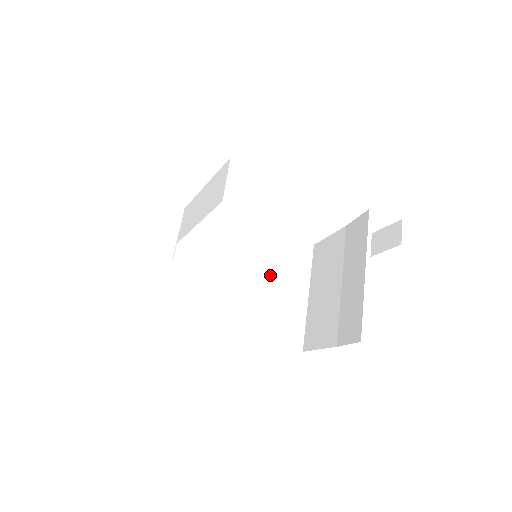
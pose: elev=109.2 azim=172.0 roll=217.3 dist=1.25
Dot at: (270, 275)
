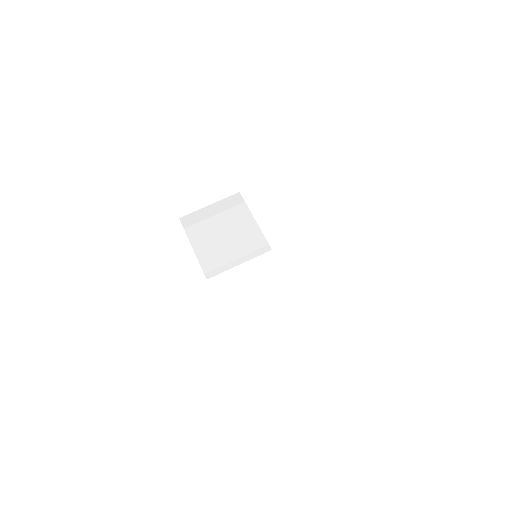
Dot at: (246, 242)
